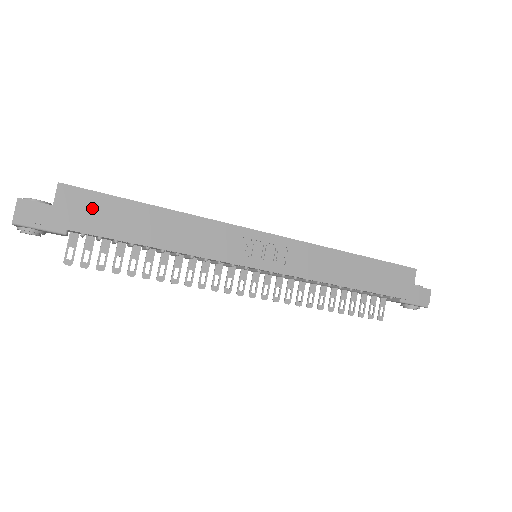
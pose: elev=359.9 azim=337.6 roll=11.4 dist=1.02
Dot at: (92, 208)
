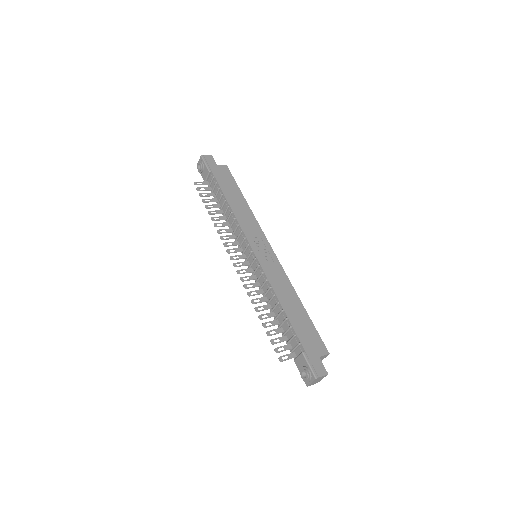
Dot at: (226, 177)
